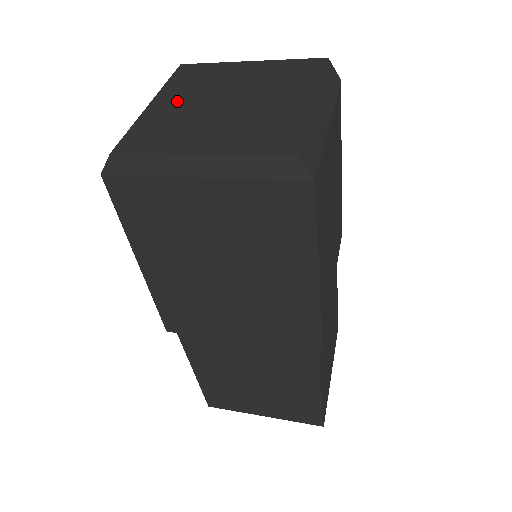
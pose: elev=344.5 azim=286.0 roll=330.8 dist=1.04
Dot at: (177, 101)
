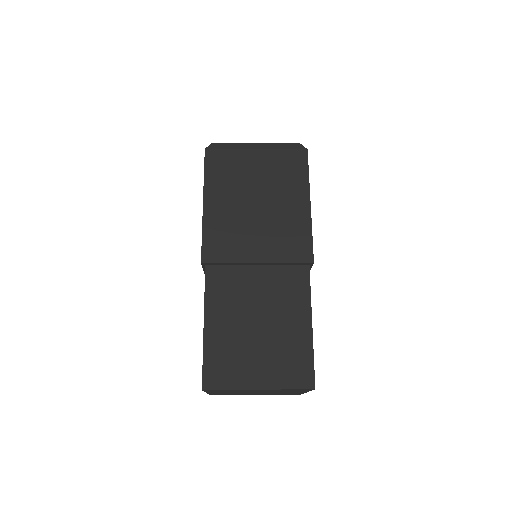
Dot at: occluded
